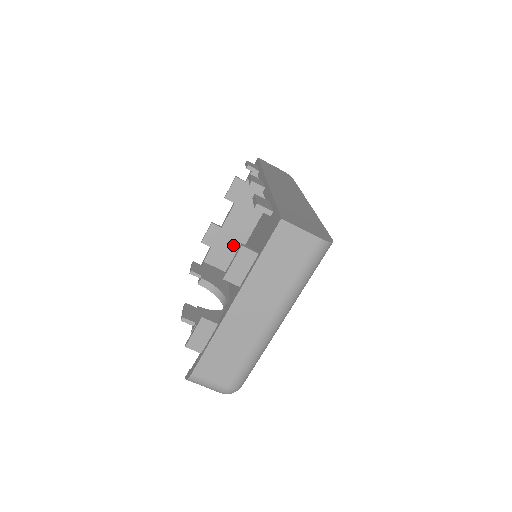
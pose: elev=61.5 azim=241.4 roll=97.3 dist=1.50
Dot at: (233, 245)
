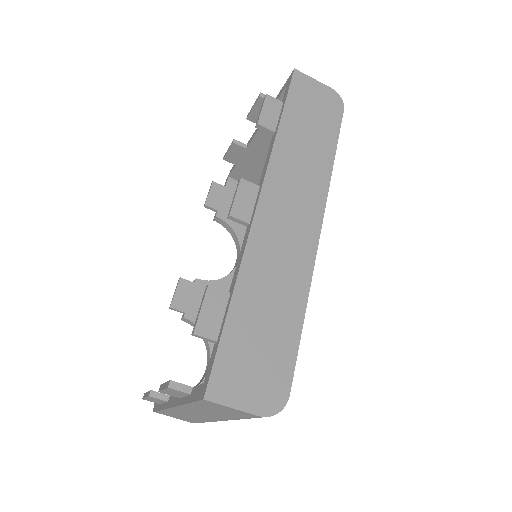
Dot at: (263, 167)
